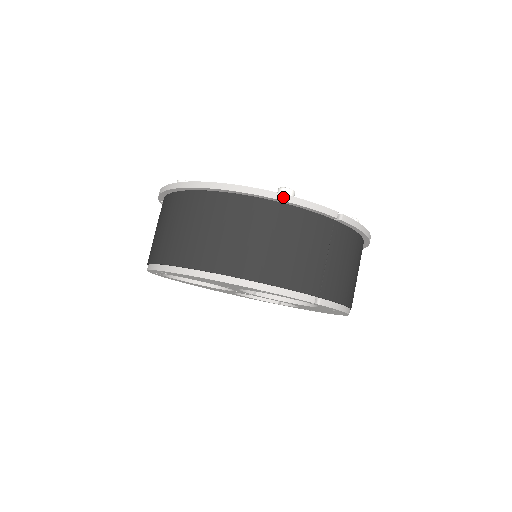
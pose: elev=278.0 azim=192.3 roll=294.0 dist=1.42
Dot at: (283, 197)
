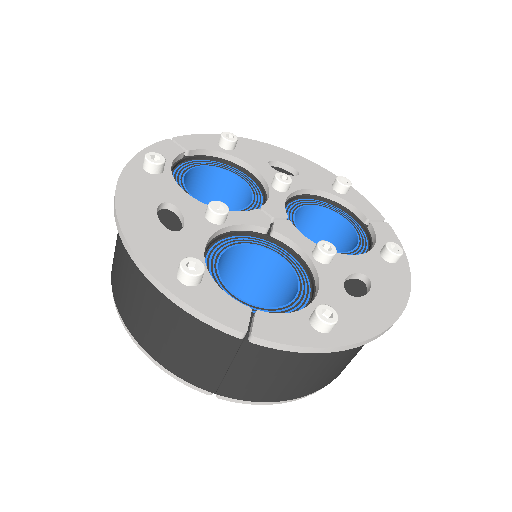
Dot at: (162, 288)
